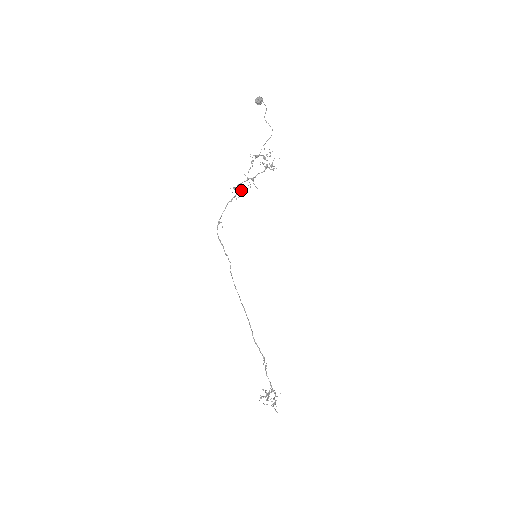
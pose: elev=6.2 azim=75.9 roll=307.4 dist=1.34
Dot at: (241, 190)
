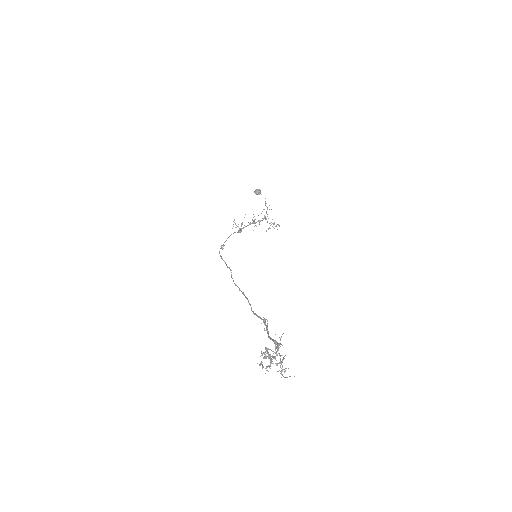
Dot at: (241, 223)
